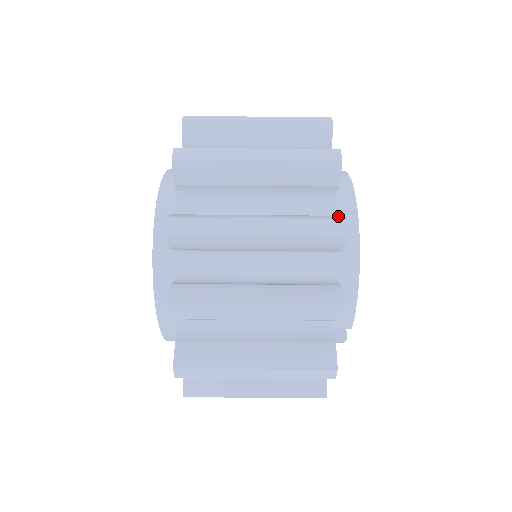
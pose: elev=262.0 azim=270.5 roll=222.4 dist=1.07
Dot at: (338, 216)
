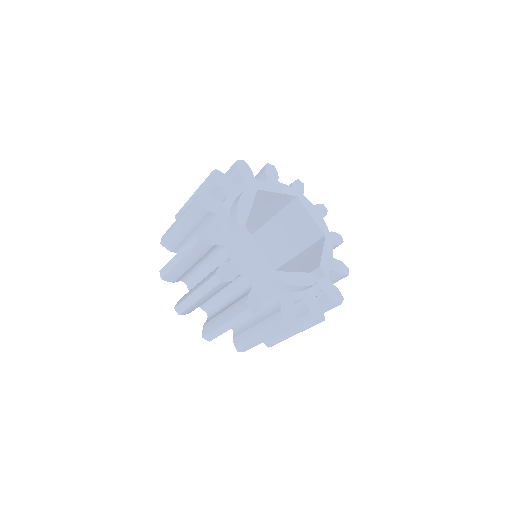
Dot at: (245, 304)
